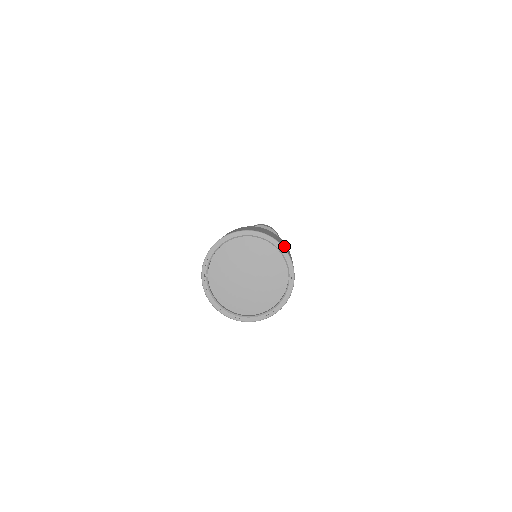
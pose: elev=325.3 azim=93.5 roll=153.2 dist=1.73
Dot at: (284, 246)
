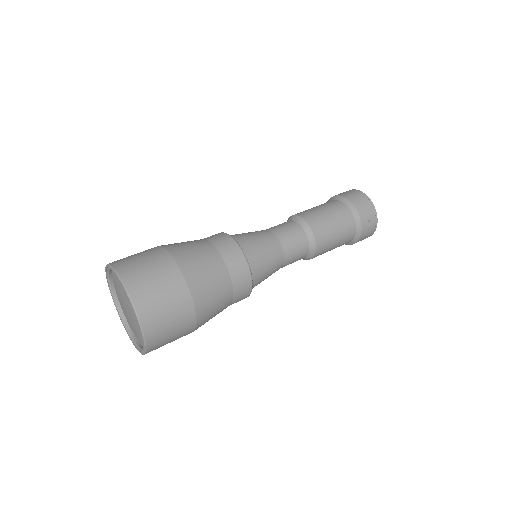
Dot at: (152, 311)
